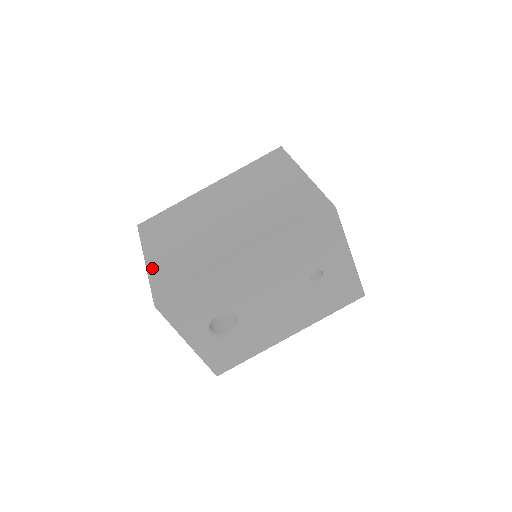
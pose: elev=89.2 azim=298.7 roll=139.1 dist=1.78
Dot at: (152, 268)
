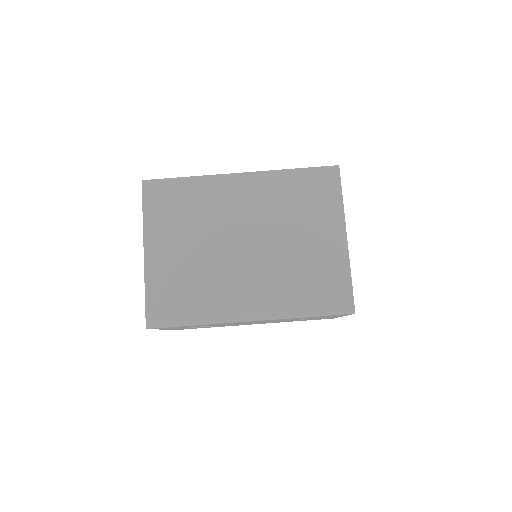
Dot at: (151, 271)
